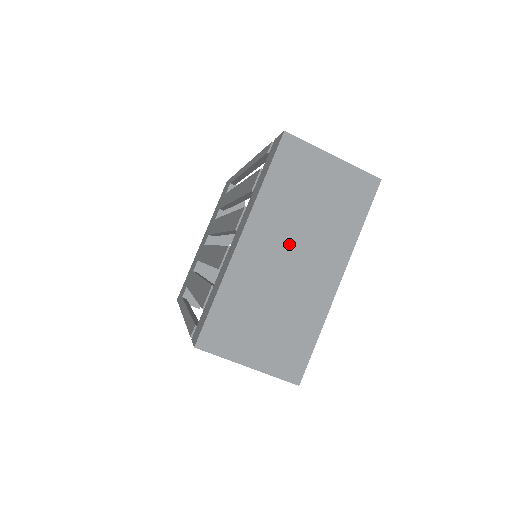
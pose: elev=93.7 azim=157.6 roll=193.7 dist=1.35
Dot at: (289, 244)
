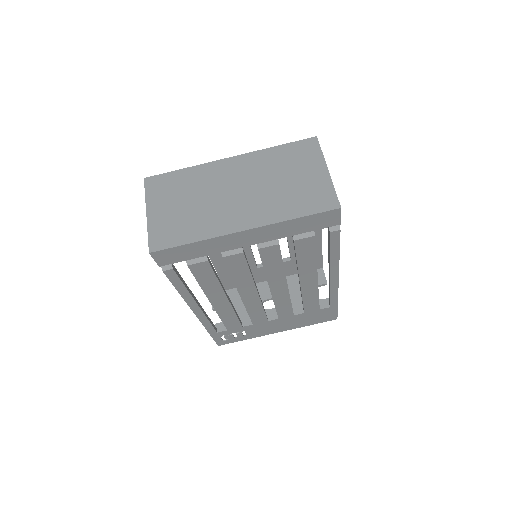
Dot at: (246, 184)
